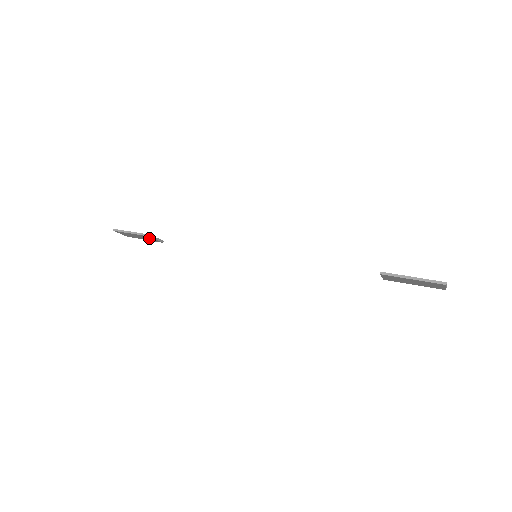
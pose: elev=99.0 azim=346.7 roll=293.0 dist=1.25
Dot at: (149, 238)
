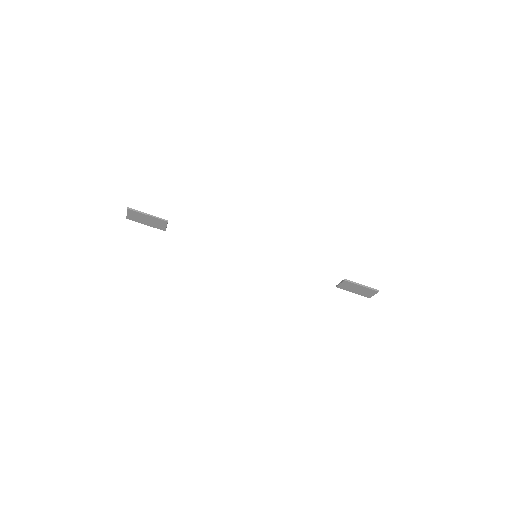
Dot at: (159, 224)
